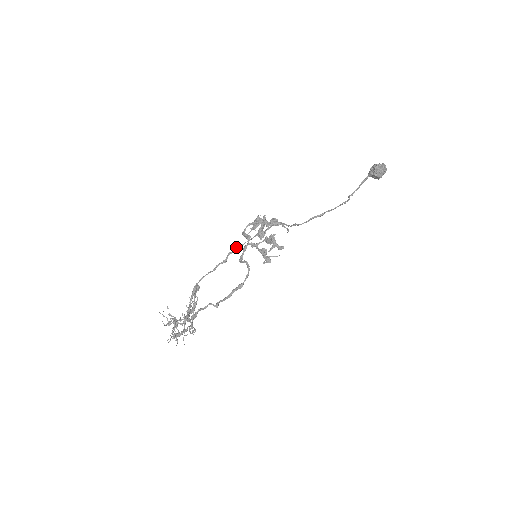
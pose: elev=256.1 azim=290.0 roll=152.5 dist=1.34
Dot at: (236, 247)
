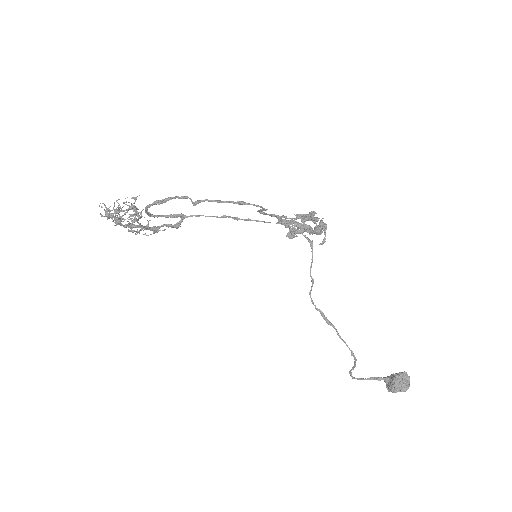
Dot at: occluded
